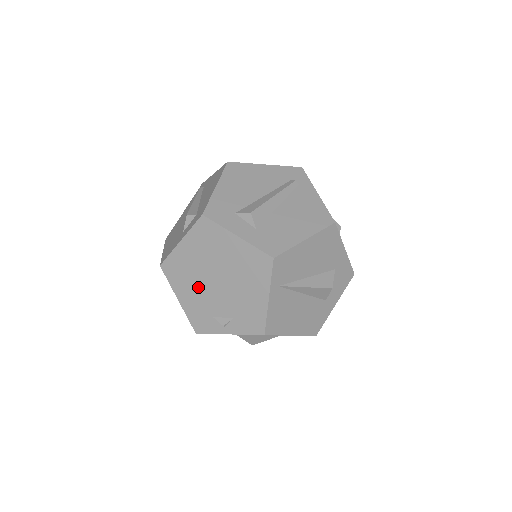
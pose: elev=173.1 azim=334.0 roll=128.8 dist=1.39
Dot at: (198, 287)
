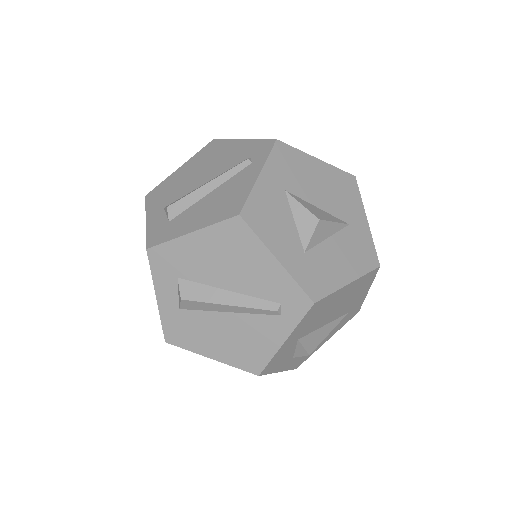
Dot at: occluded
